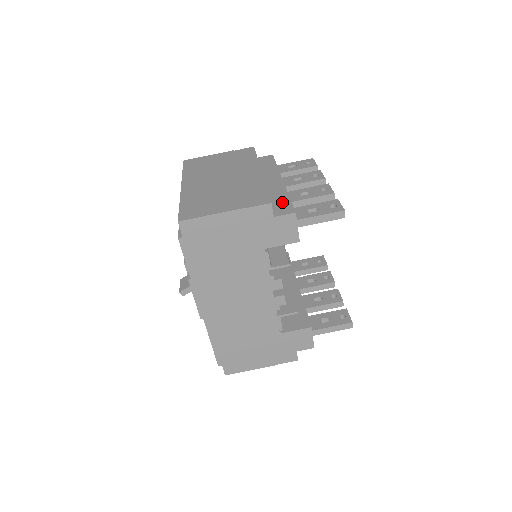
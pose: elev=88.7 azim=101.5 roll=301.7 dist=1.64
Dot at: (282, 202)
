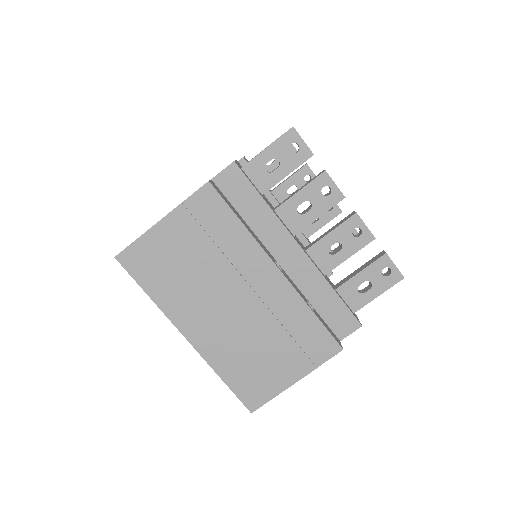
Dot at: (333, 308)
